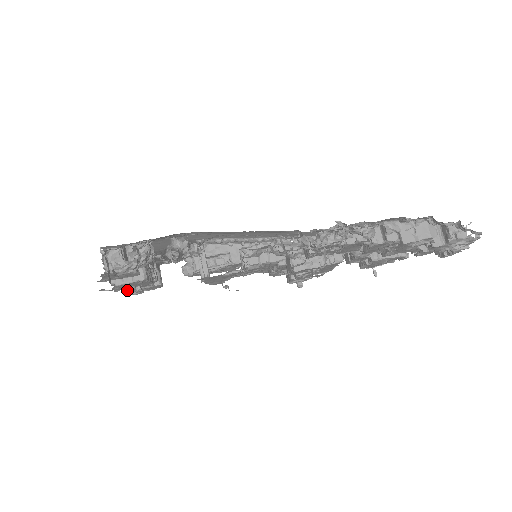
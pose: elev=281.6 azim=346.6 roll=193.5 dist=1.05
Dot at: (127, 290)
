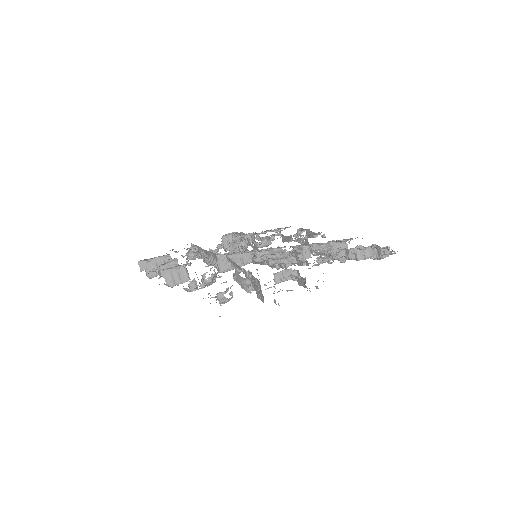
Dot at: (173, 286)
